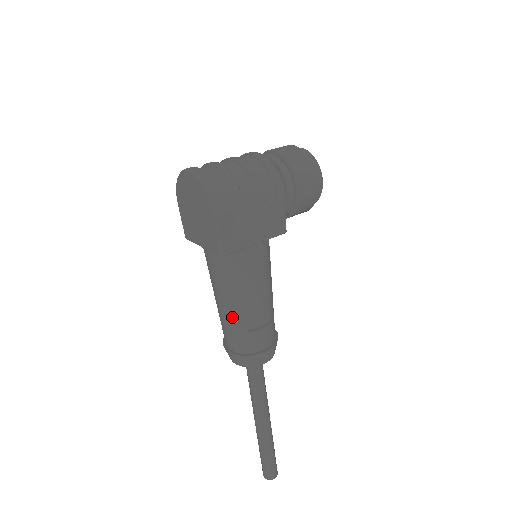
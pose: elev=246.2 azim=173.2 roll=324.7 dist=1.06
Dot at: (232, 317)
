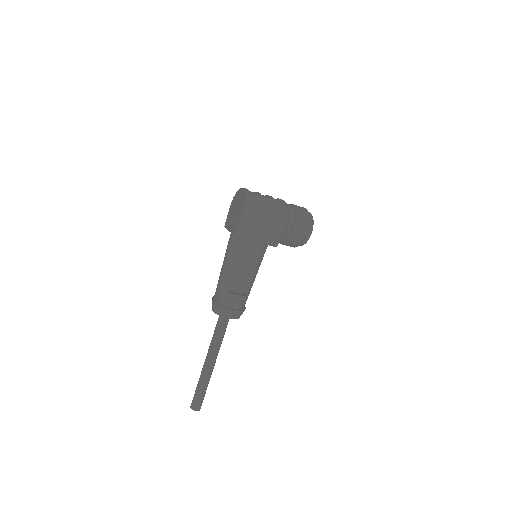
Dot at: (225, 279)
